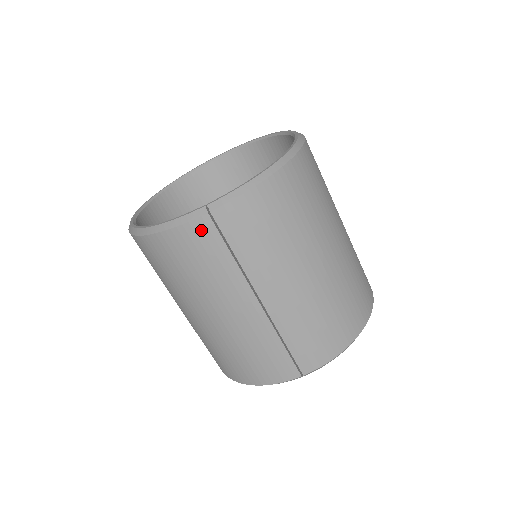
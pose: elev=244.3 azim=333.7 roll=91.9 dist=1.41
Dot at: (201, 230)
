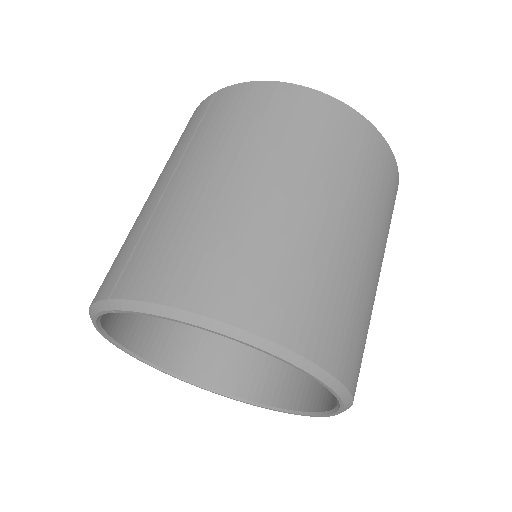
Dot at: (201, 107)
